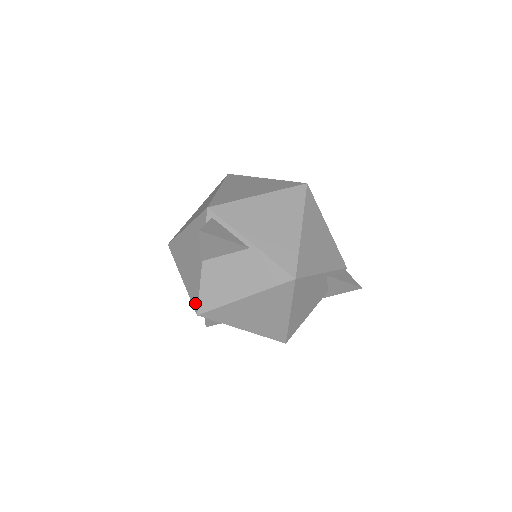
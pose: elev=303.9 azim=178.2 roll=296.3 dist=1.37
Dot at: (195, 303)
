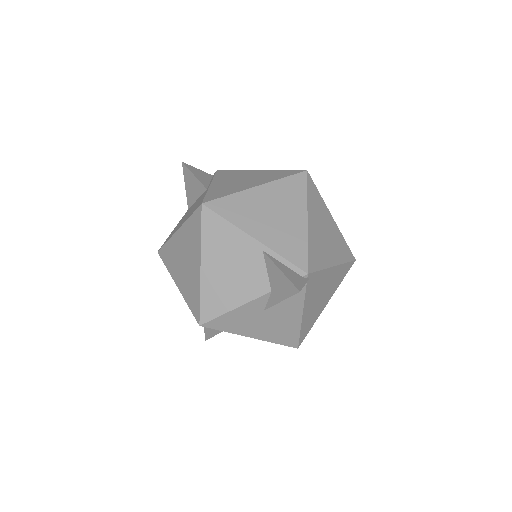
Dot at: occluded
